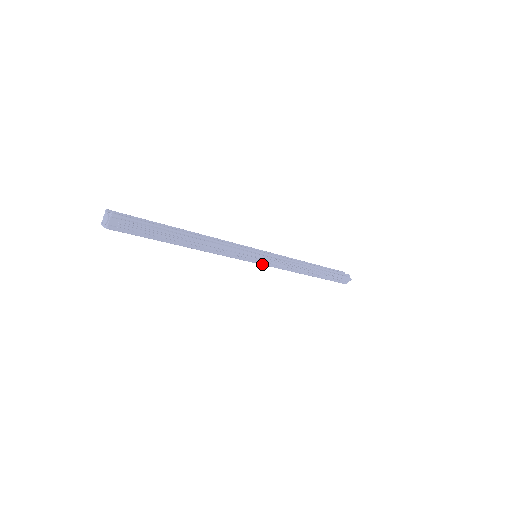
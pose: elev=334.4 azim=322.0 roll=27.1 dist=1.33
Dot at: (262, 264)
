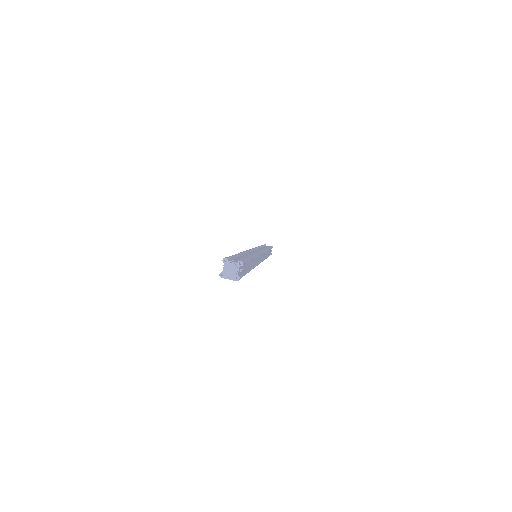
Dot at: occluded
